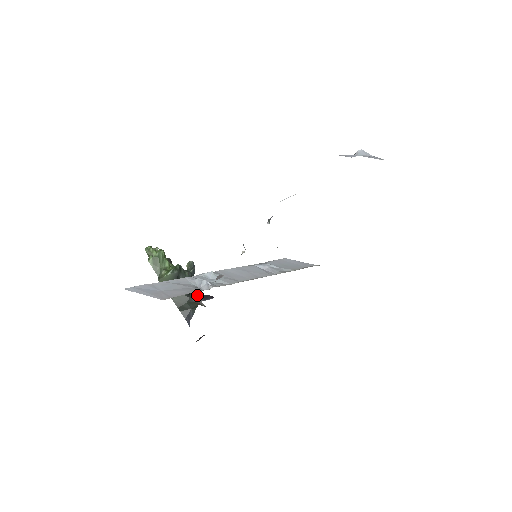
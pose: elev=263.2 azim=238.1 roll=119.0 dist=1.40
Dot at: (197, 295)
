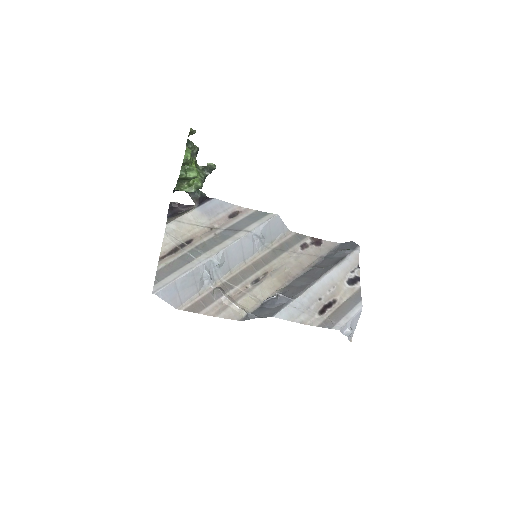
Dot at: (197, 195)
